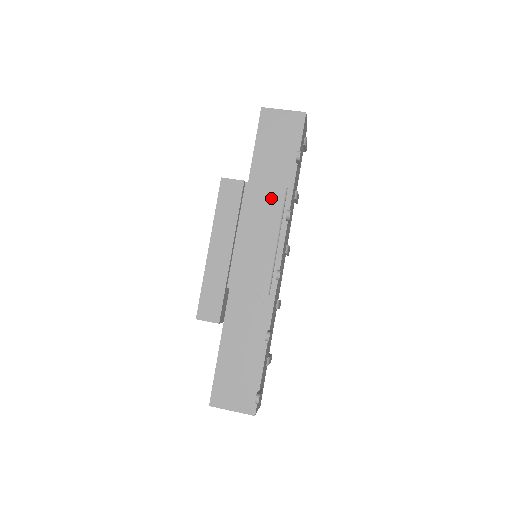
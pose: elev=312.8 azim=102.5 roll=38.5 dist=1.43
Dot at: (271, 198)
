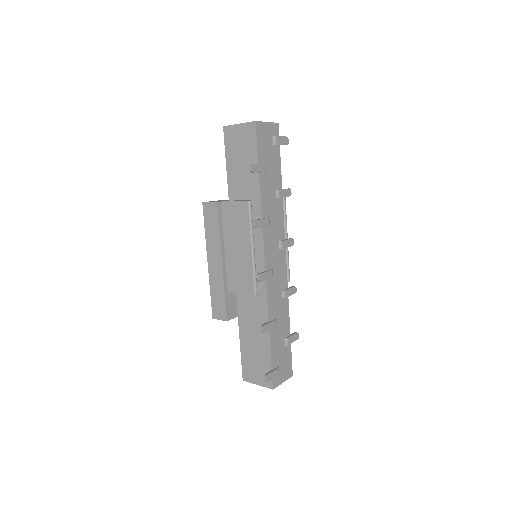
Dot at: (240, 212)
